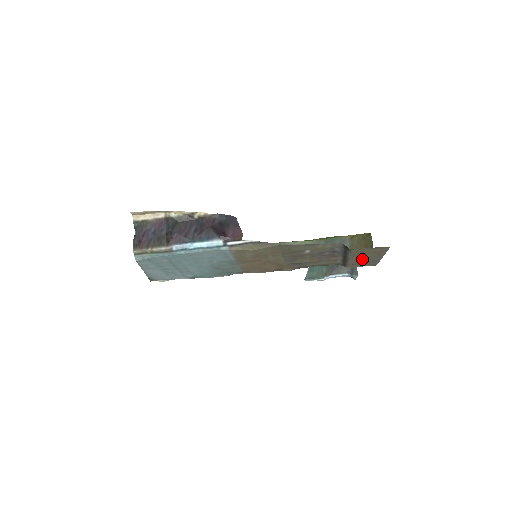
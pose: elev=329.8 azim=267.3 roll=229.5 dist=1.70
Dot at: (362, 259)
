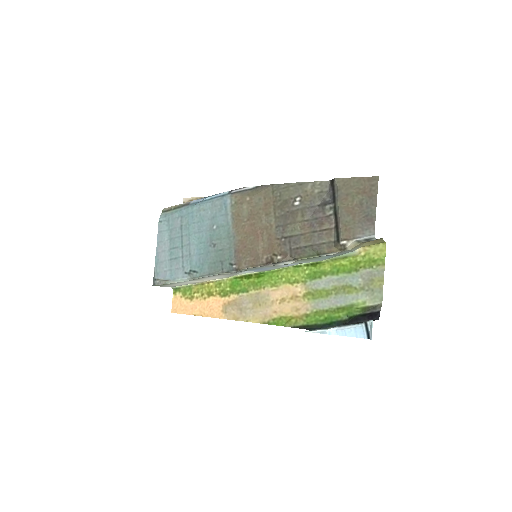
Dot at: (353, 210)
